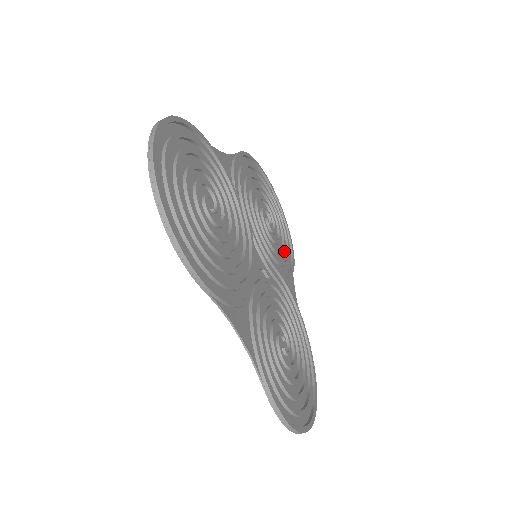
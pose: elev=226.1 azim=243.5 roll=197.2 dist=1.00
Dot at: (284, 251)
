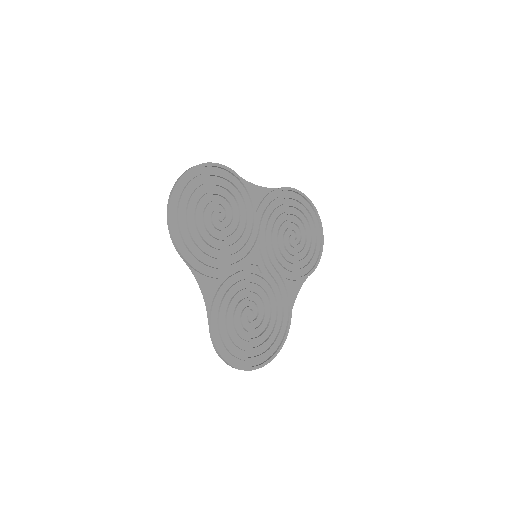
Dot at: (300, 262)
